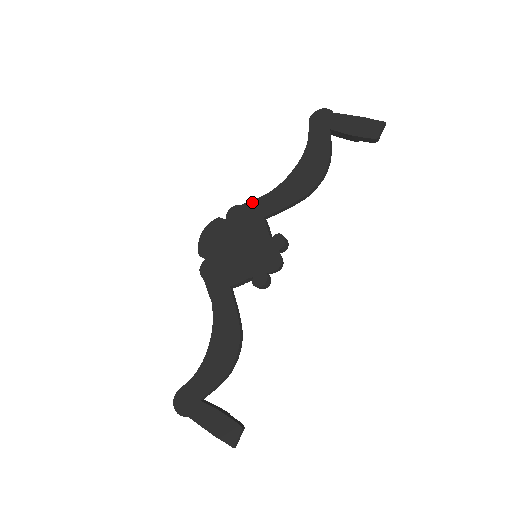
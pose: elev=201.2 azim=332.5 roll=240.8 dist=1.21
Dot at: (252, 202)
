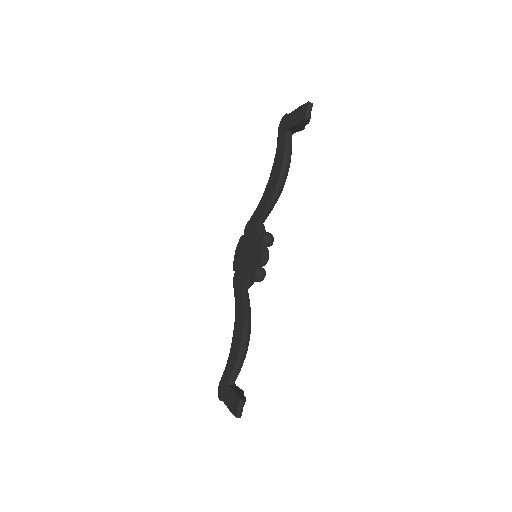
Dot at: (253, 214)
